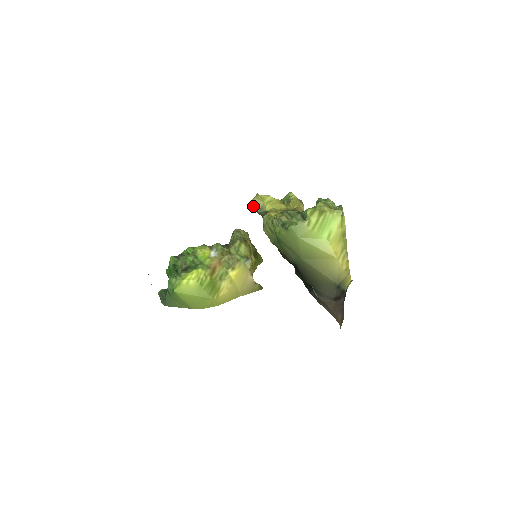
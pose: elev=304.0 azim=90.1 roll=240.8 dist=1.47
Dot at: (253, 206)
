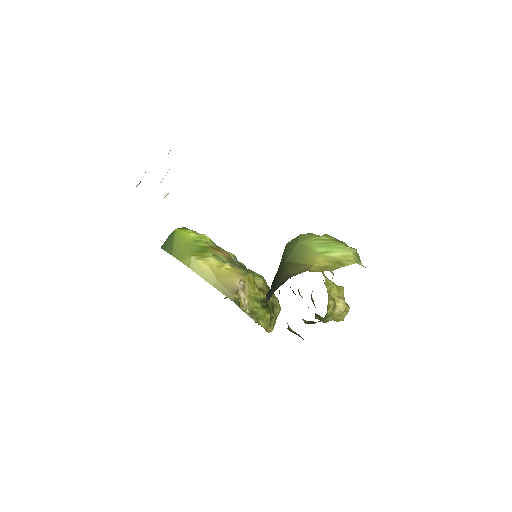
Dot at: occluded
